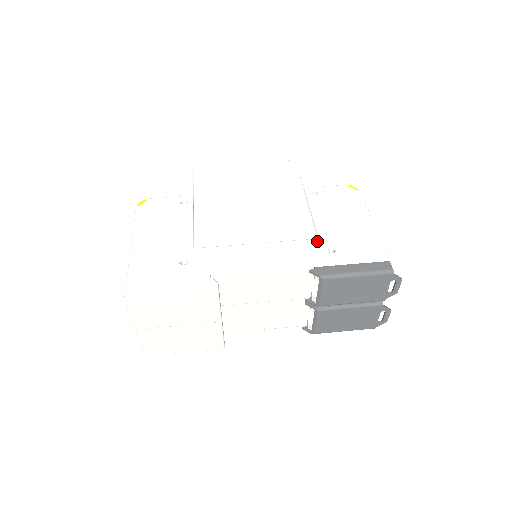
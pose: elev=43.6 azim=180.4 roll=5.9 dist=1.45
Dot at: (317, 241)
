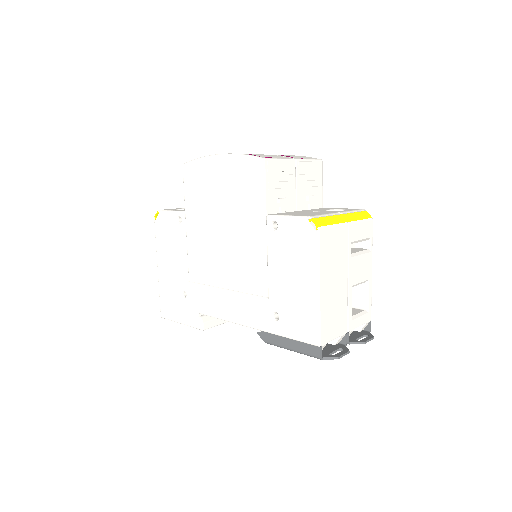
Dot at: (266, 302)
